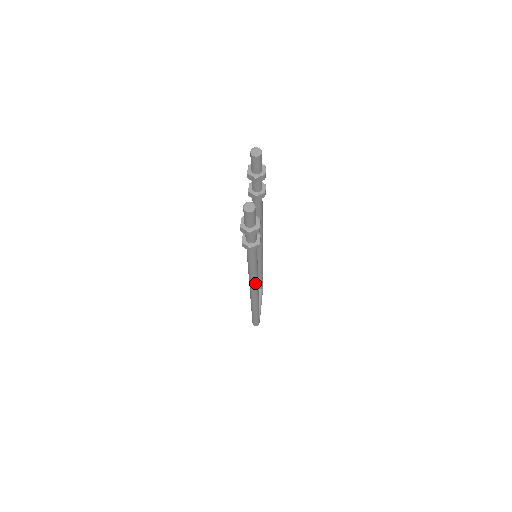
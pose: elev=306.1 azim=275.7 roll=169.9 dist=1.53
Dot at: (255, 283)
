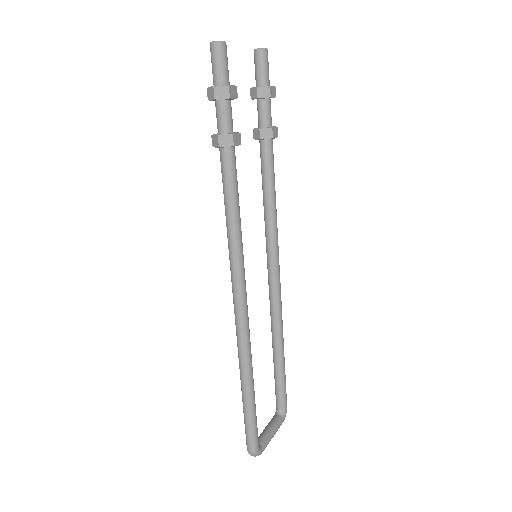
Dot at: (237, 273)
